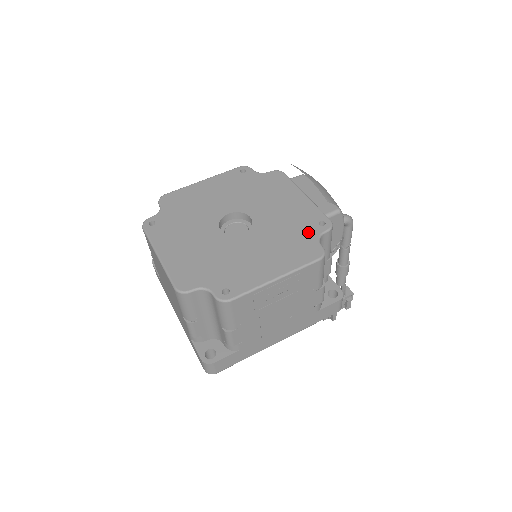
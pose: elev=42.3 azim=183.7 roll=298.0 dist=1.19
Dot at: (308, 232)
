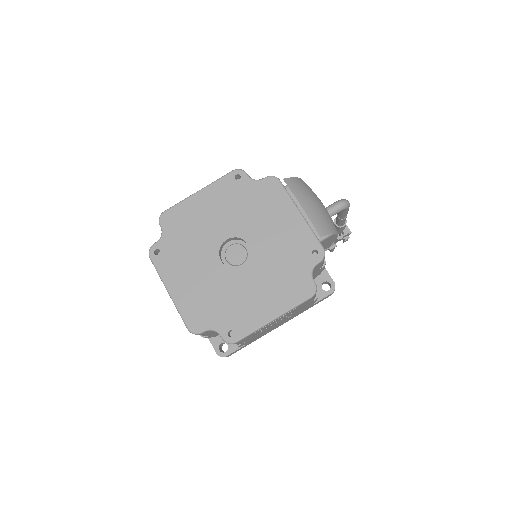
Dot at: (302, 264)
